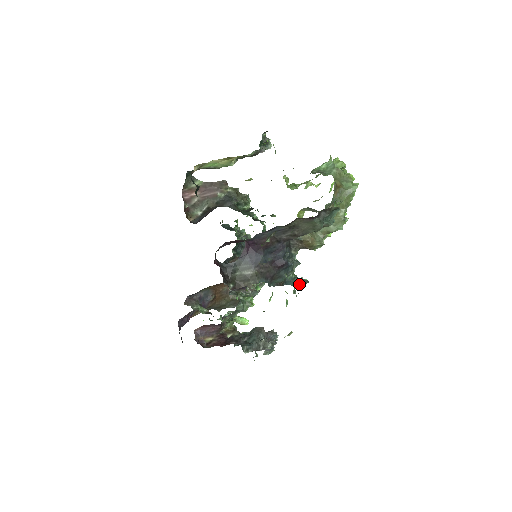
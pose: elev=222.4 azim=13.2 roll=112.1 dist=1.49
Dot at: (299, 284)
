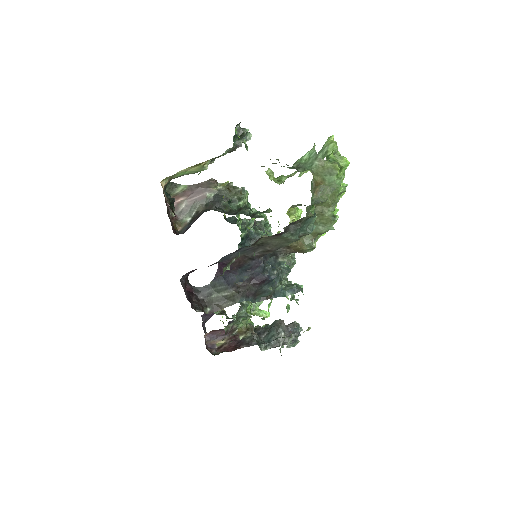
Dot at: (291, 293)
